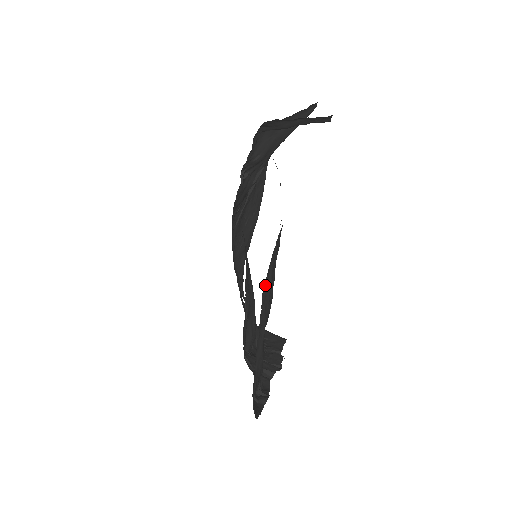
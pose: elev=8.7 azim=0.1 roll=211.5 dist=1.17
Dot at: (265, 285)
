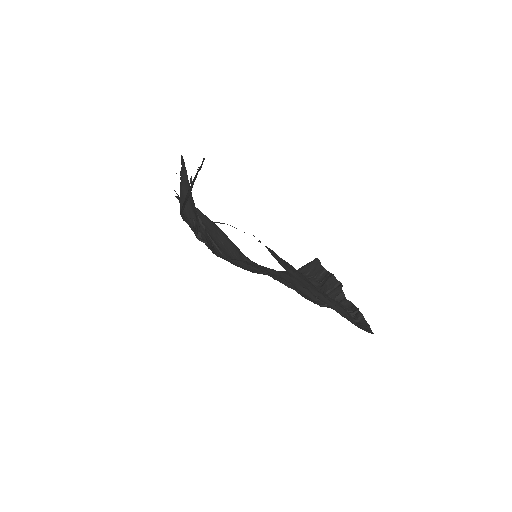
Dot at: (296, 280)
